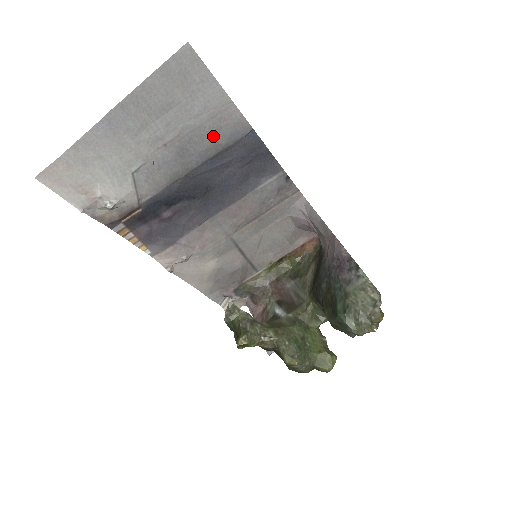
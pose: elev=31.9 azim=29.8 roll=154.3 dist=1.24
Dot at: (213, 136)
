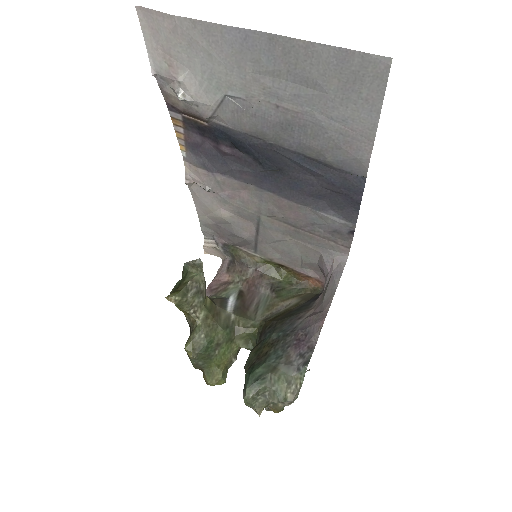
Dot at: (326, 145)
